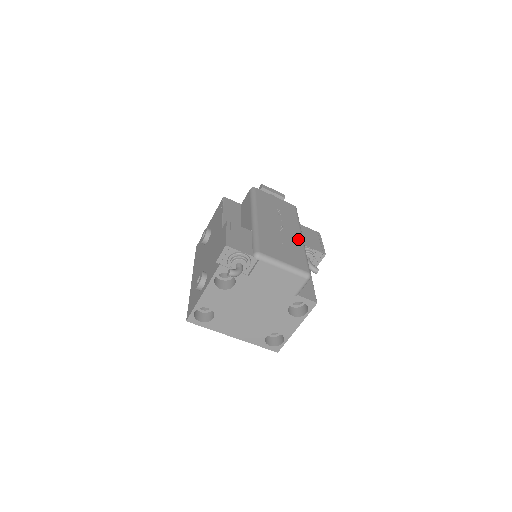
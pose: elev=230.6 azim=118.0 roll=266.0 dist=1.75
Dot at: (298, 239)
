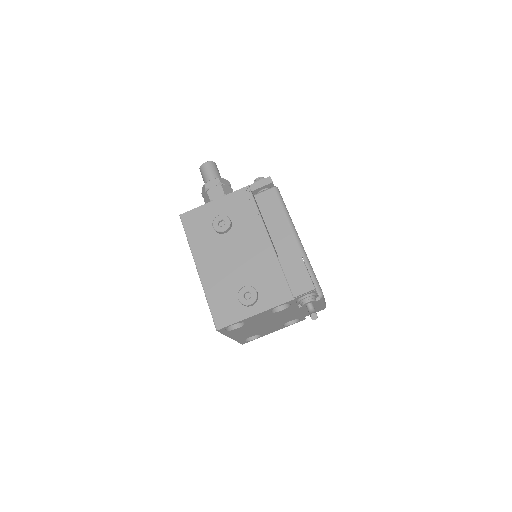
Dot at: occluded
